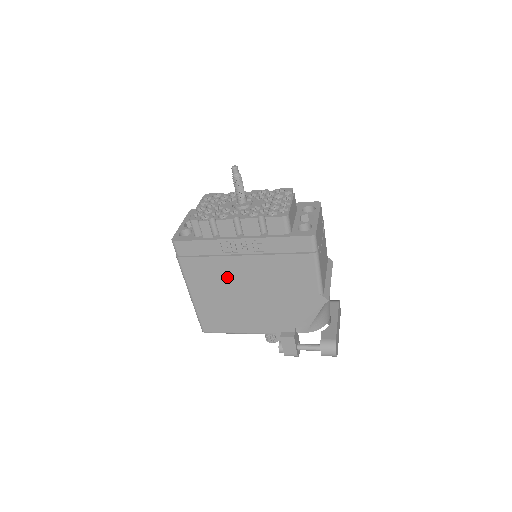
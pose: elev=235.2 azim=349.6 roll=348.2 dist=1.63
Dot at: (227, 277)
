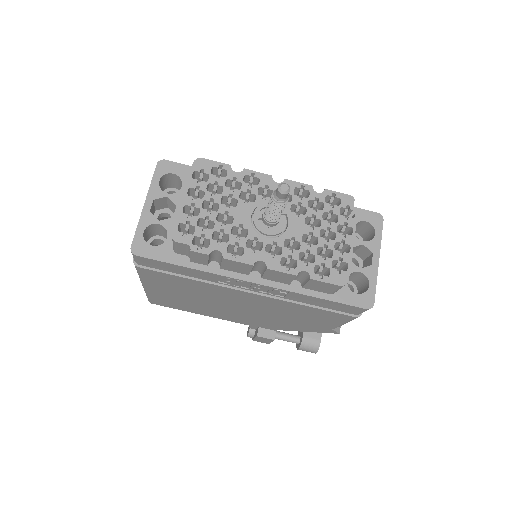
Dot at: (211, 294)
